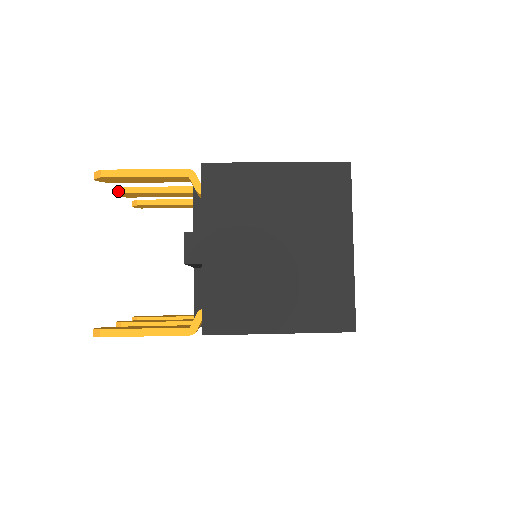
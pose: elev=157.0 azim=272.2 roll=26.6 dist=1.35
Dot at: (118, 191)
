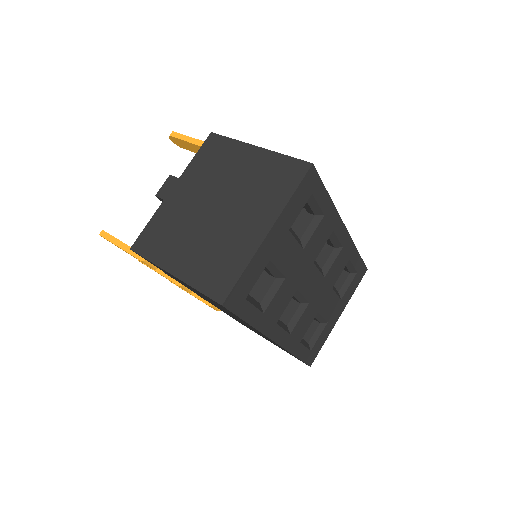
Dot at: occluded
